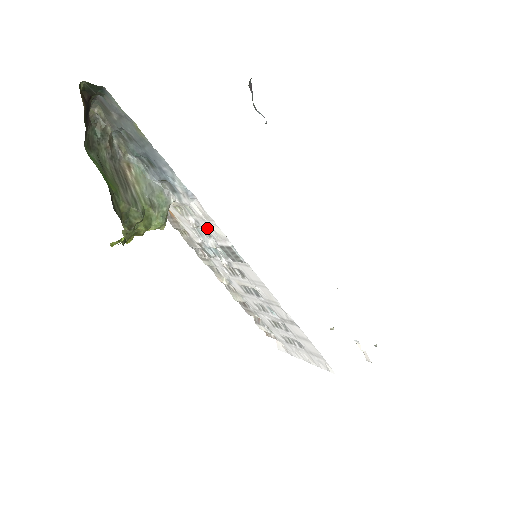
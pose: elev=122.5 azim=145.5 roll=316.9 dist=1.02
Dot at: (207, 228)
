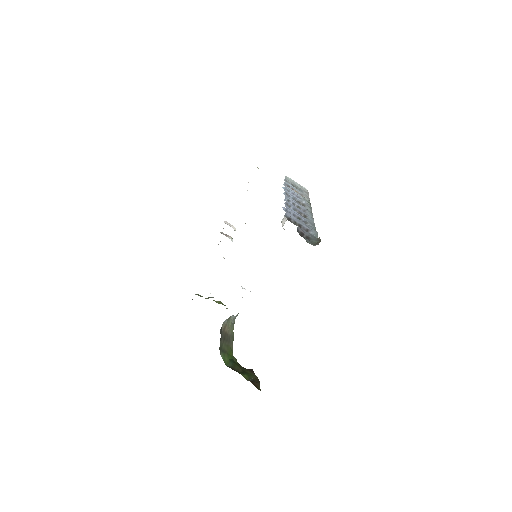
Dot at: occluded
